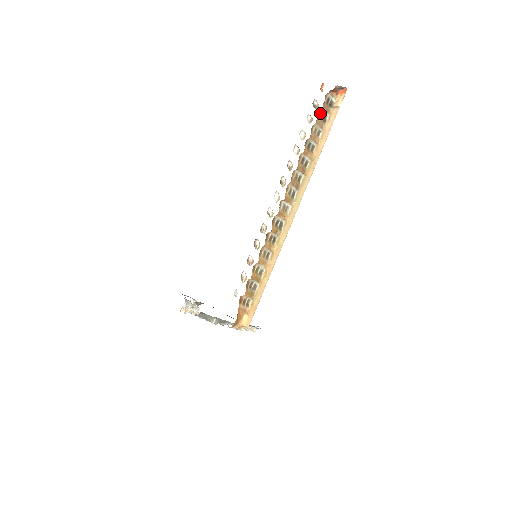
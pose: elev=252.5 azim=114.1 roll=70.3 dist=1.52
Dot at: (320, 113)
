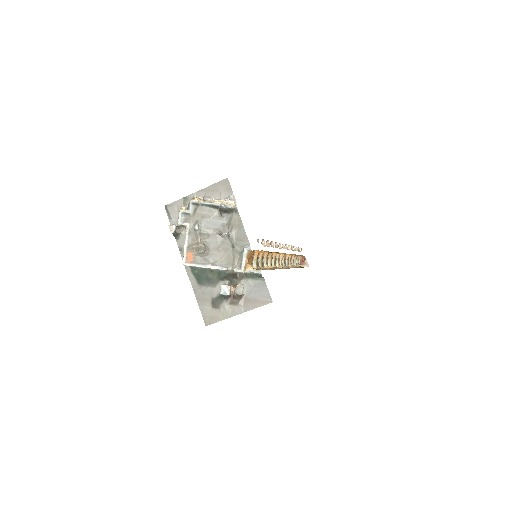
Dot at: (296, 258)
